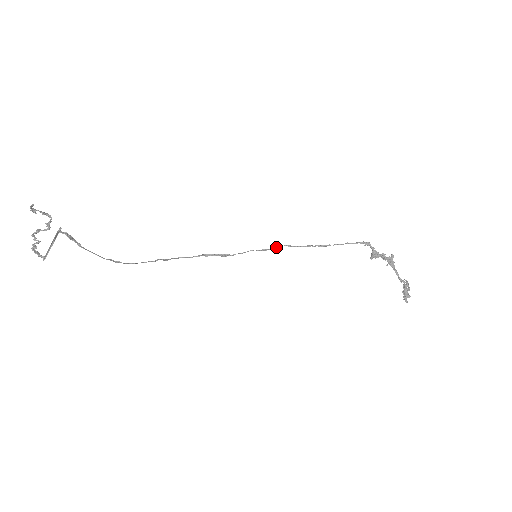
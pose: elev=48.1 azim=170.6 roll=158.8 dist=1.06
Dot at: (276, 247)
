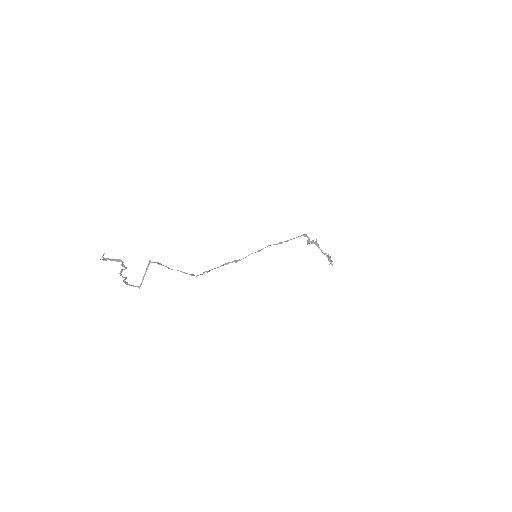
Dot at: occluded
